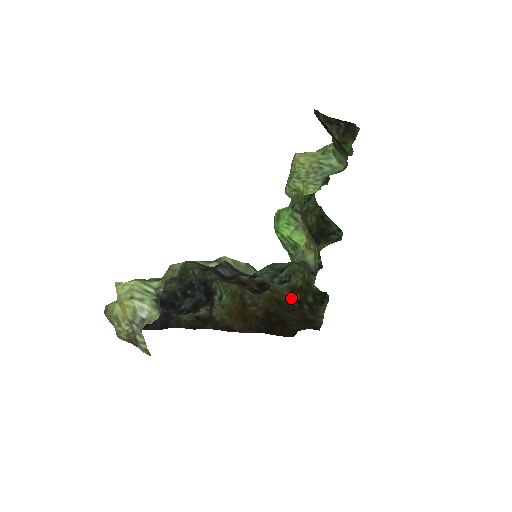
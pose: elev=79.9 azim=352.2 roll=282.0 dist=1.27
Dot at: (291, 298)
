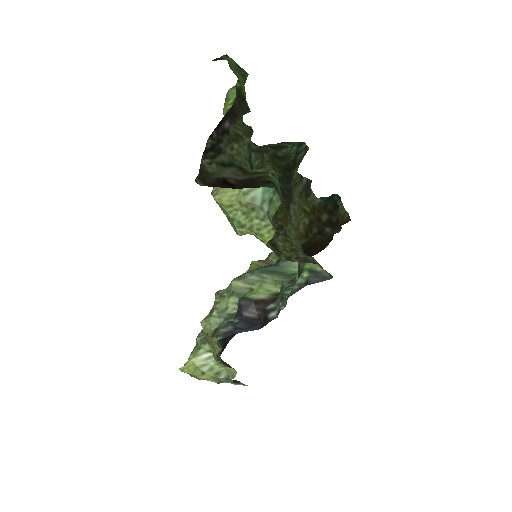
Dot at: (310, 237)
